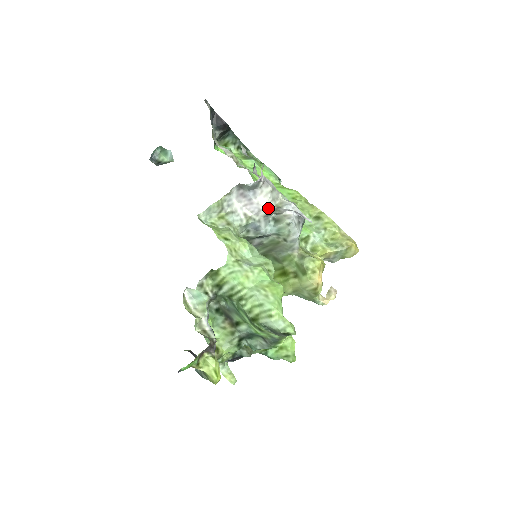
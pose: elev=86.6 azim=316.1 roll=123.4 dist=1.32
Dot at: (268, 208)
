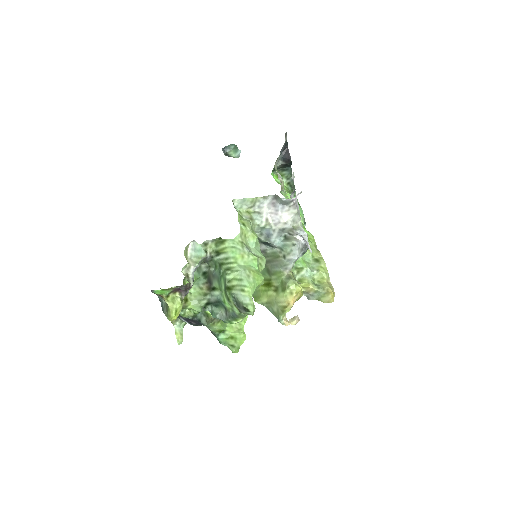
Dot at: (286, 224)
